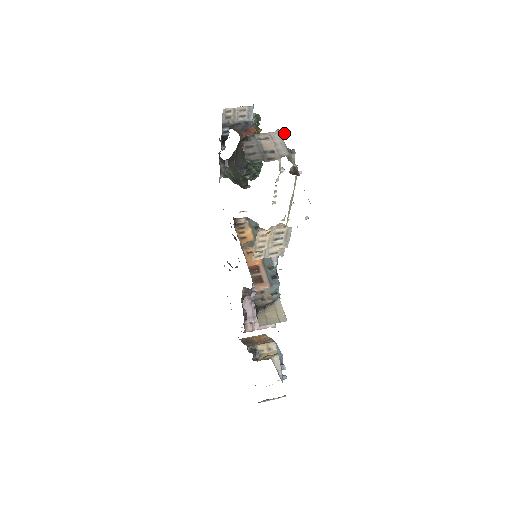
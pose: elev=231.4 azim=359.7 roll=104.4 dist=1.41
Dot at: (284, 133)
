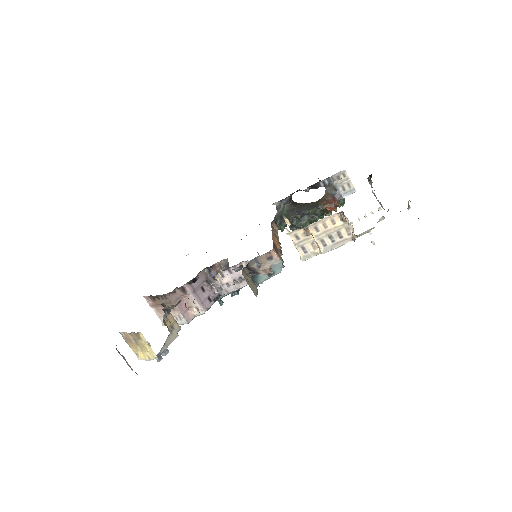
Dot at: (380, 209)
